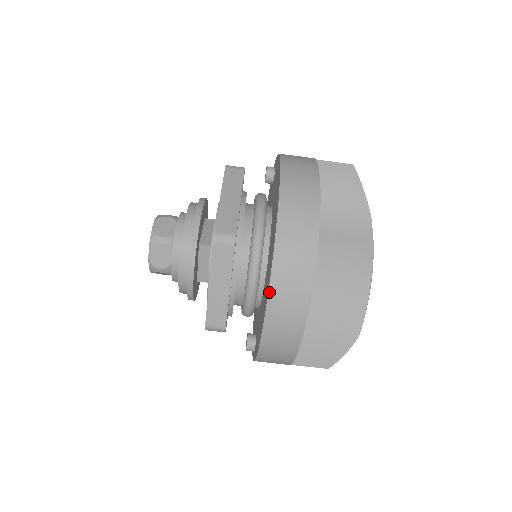
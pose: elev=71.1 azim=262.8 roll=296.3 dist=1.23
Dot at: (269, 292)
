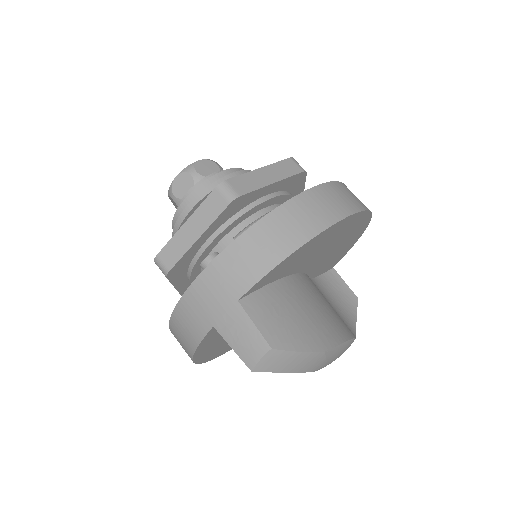
Dot at: (323, 184)
